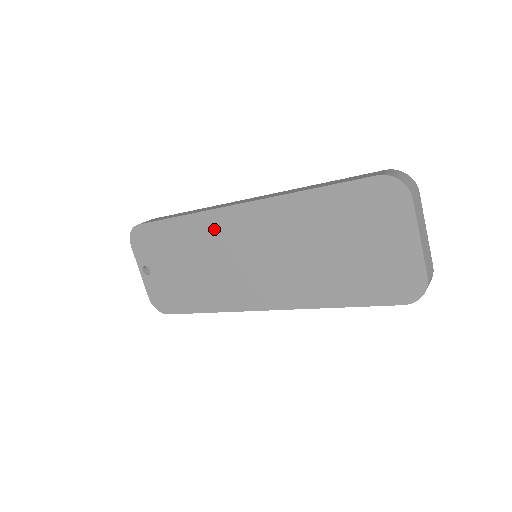
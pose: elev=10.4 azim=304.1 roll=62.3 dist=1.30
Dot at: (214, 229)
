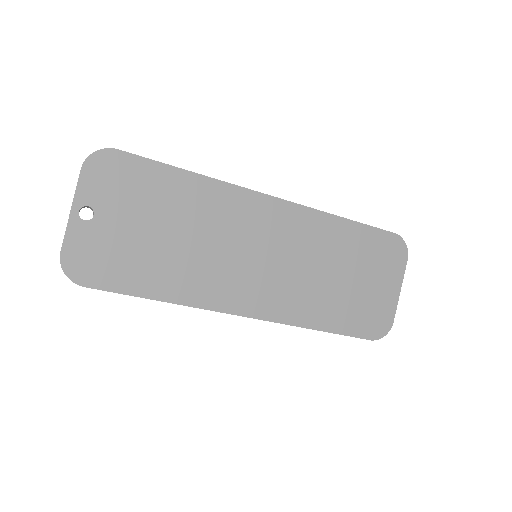
Dot at: (234, 208)
